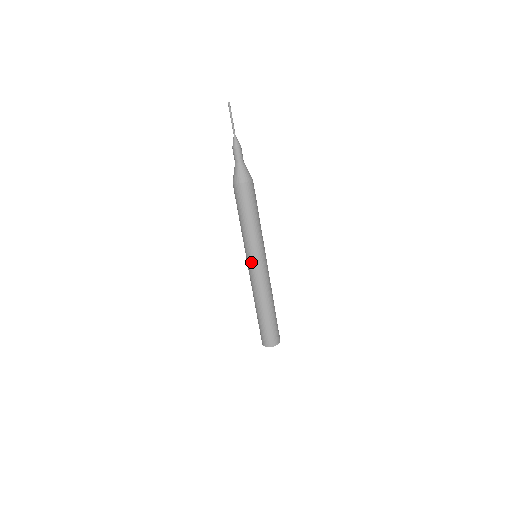
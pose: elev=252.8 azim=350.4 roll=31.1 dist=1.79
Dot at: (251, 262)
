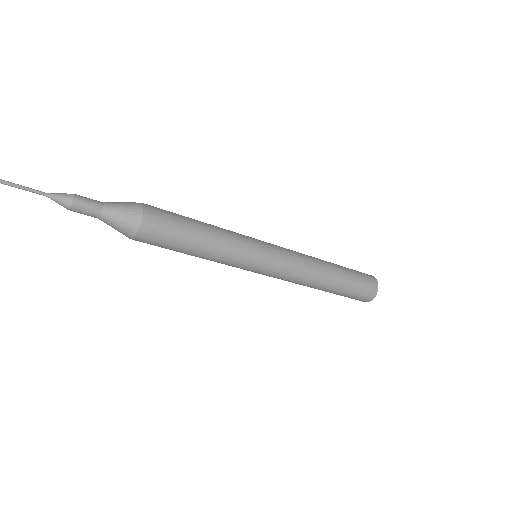
Dot at: occluded
